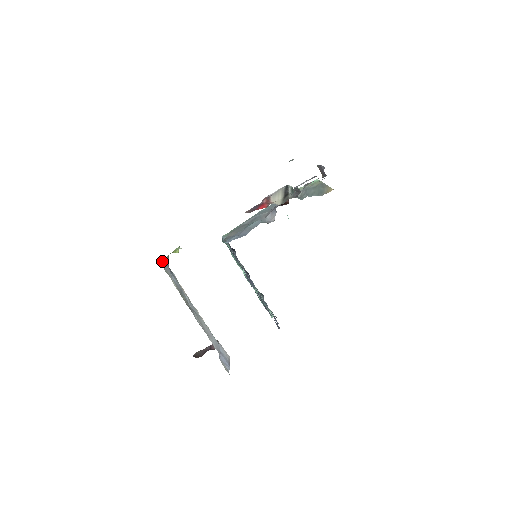
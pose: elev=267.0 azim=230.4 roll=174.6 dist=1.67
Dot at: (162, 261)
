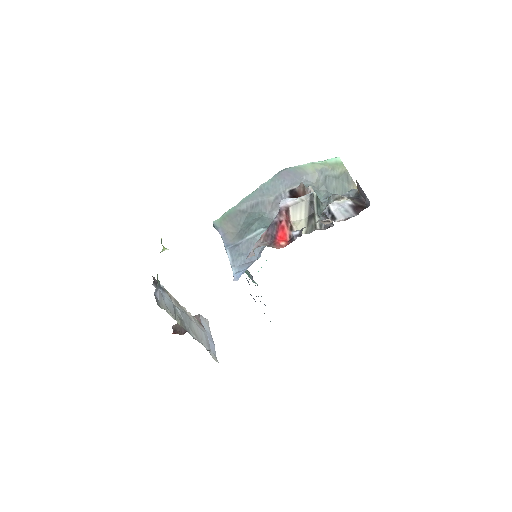
Dot at: (154, 292)
